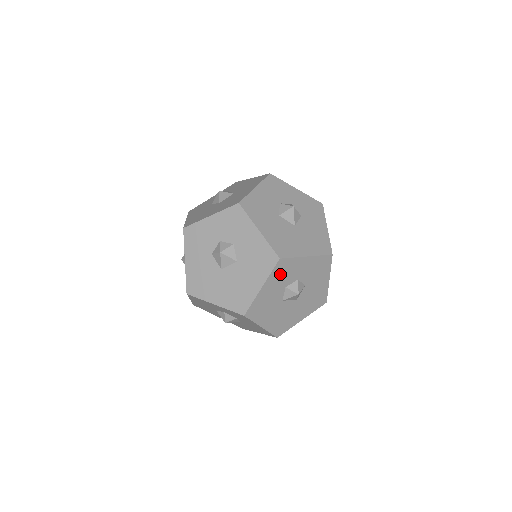
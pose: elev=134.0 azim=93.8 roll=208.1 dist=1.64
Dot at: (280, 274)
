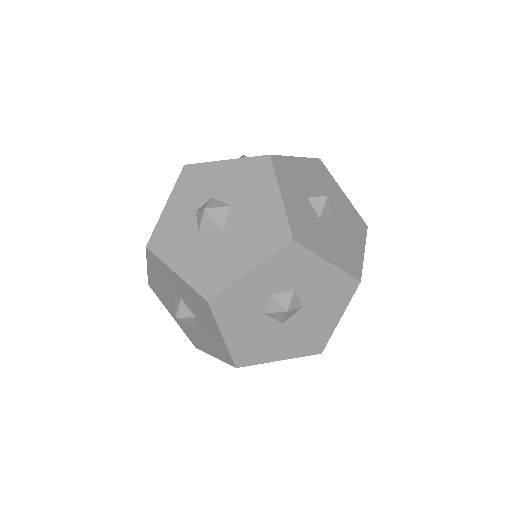
Dot at: (287, 178)
